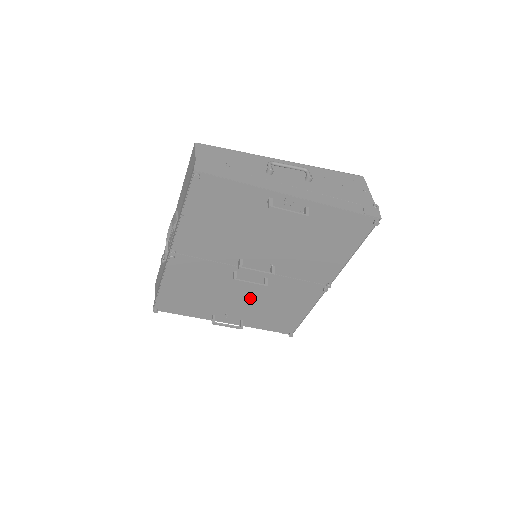
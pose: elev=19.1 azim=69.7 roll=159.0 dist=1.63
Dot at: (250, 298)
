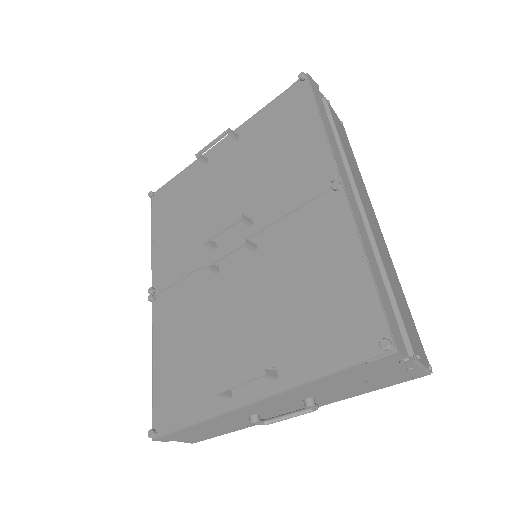
Dot at: (258, 303)
